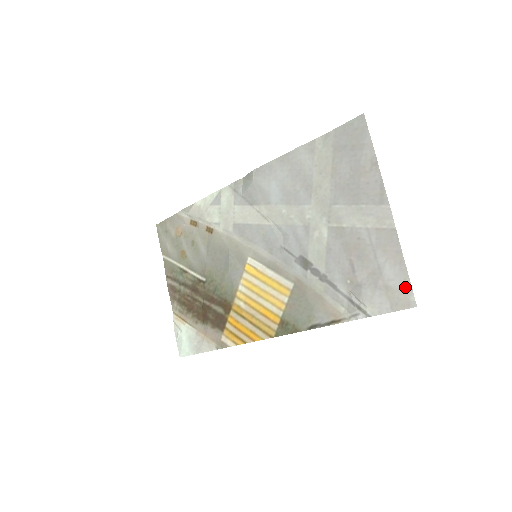
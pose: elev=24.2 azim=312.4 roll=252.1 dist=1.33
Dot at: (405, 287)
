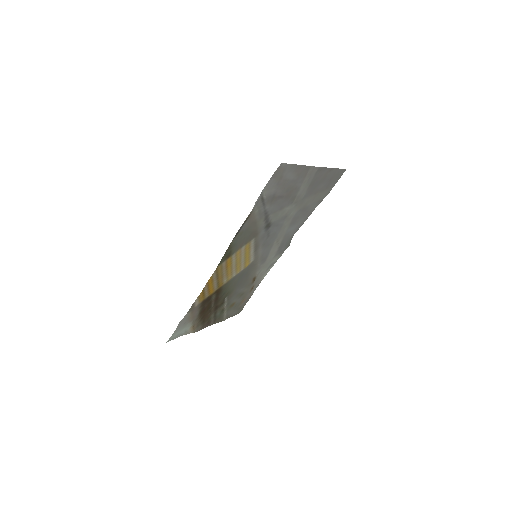
Dot at: (287, 167)
